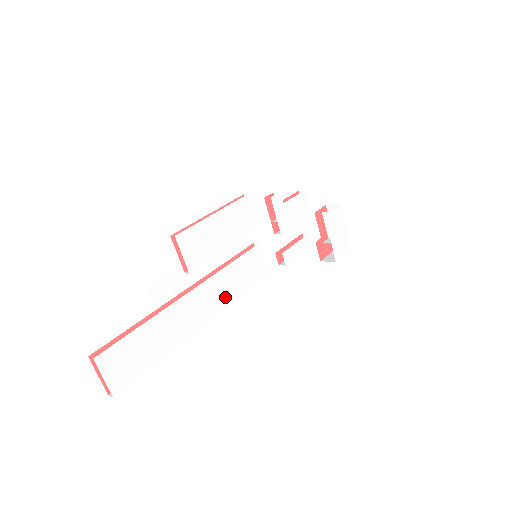
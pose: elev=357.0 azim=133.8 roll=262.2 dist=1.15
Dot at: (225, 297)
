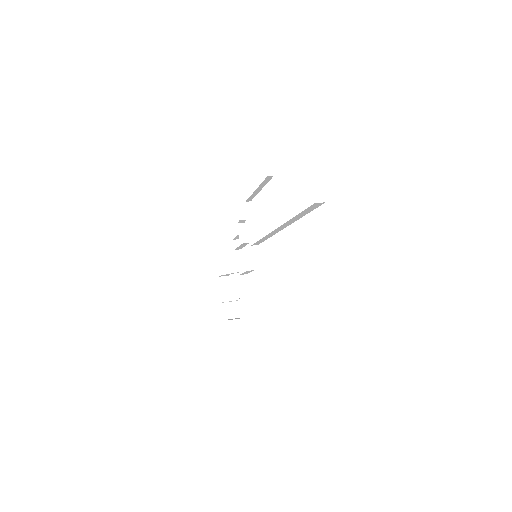
Dot at: occluded
